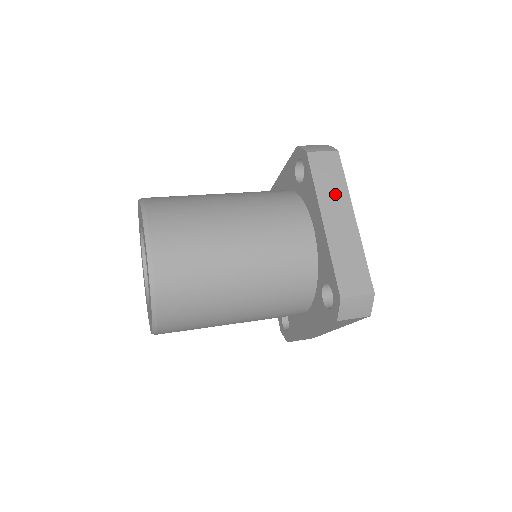
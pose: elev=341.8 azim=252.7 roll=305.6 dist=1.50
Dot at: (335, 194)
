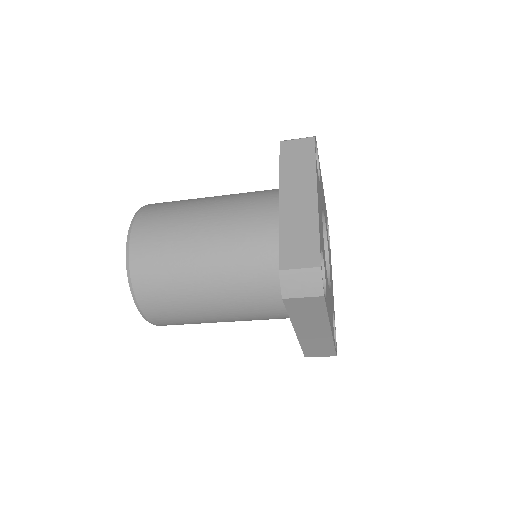
Dot at: (300, 175)
